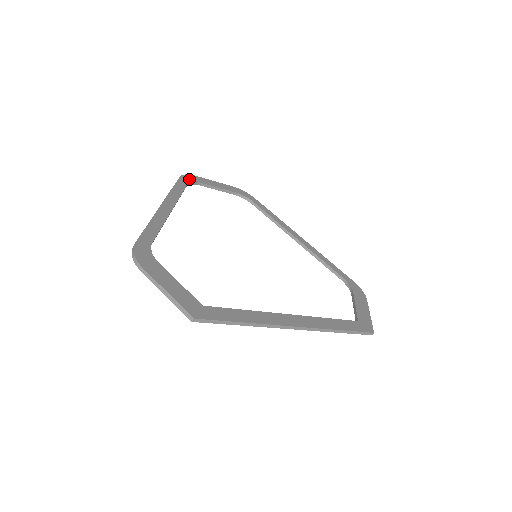
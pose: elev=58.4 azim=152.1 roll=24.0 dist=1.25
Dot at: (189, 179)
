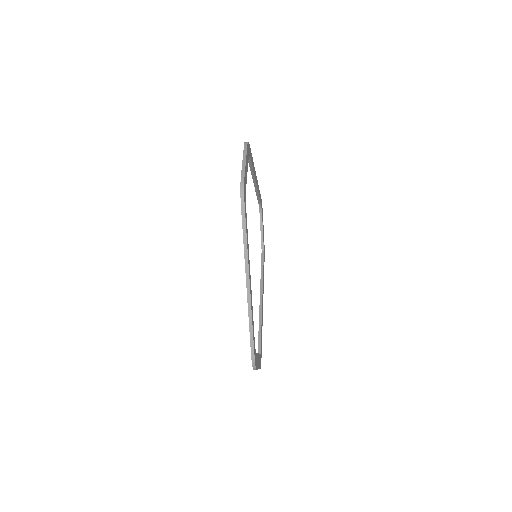
Dot at: (245, 197)
